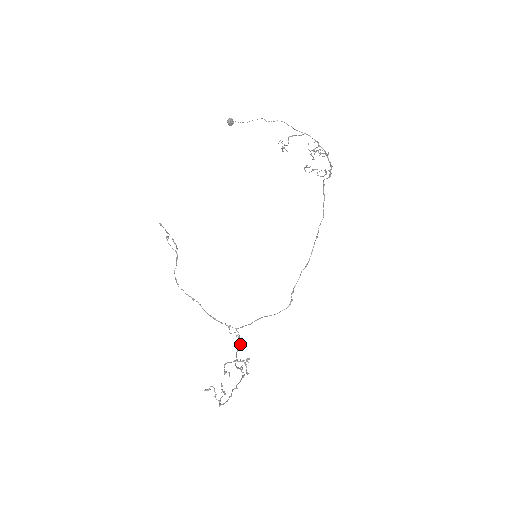
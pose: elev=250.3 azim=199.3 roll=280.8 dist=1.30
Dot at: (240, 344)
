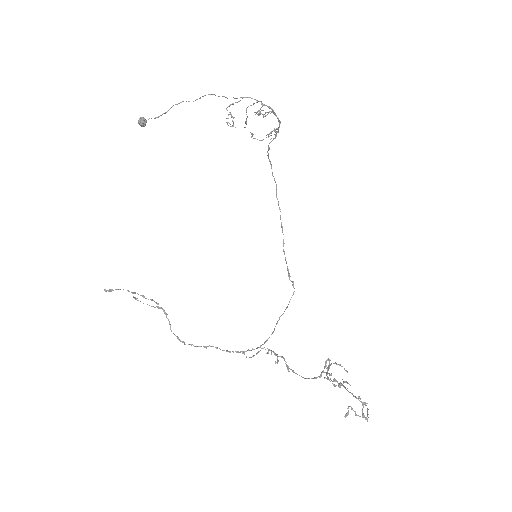
Dot at: (283, 357)
